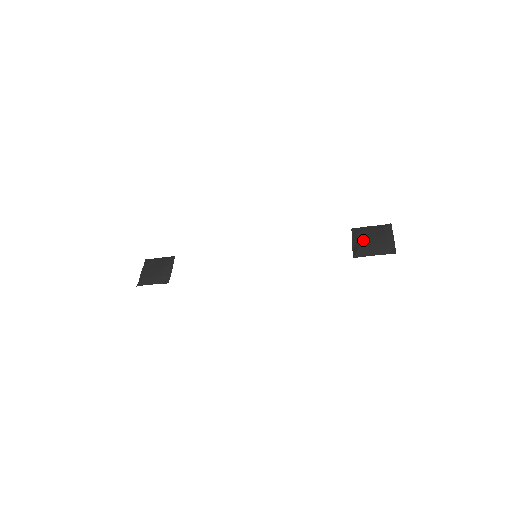
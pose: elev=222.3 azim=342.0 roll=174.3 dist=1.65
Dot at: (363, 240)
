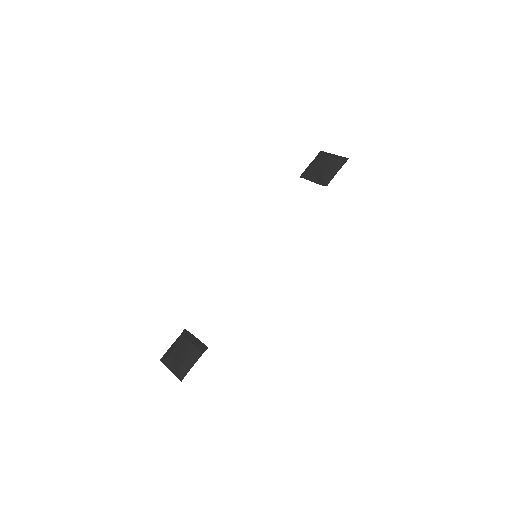
Dot at: (318, 172)
